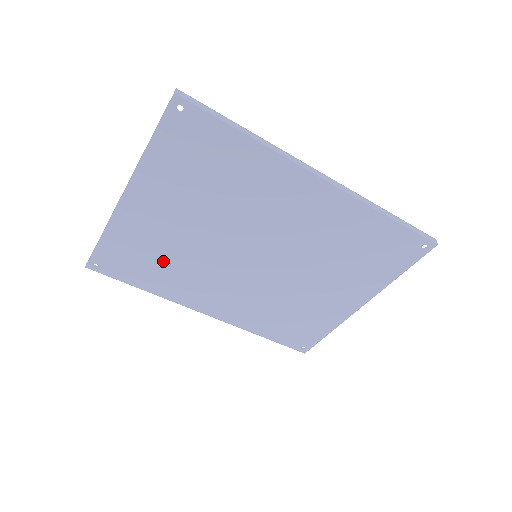
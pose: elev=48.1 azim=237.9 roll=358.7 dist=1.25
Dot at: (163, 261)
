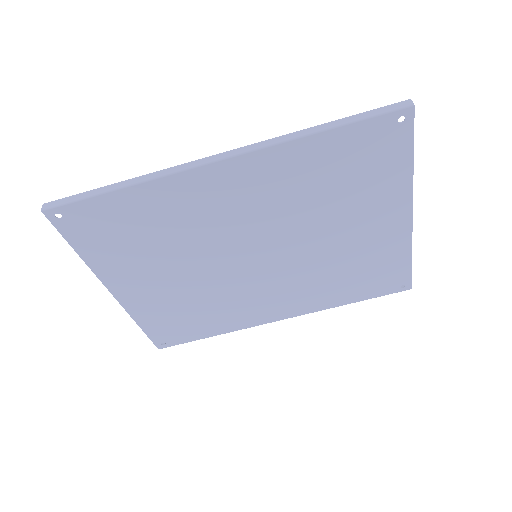
Dot at: (197, 310)
